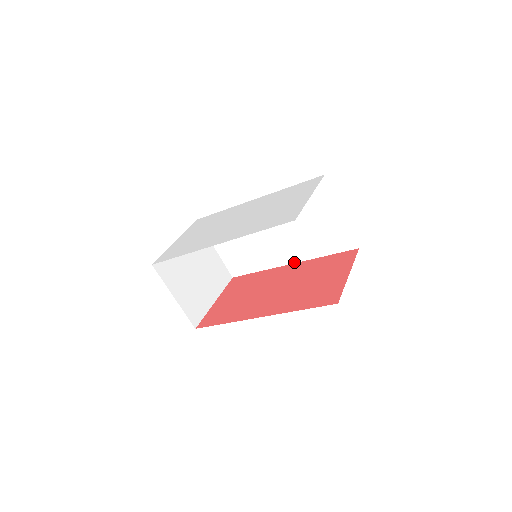
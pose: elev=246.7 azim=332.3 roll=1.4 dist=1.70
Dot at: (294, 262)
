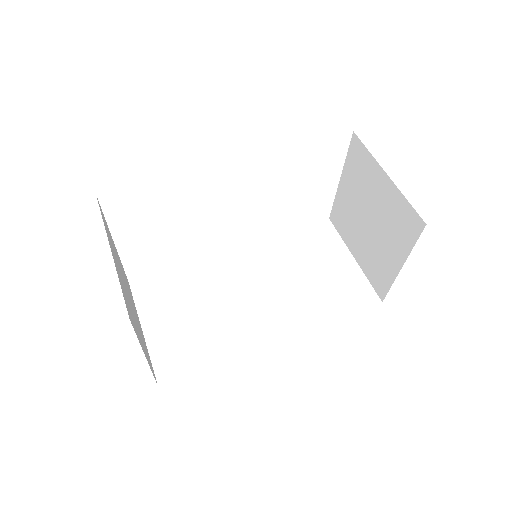
Dot at: (285, 336)
